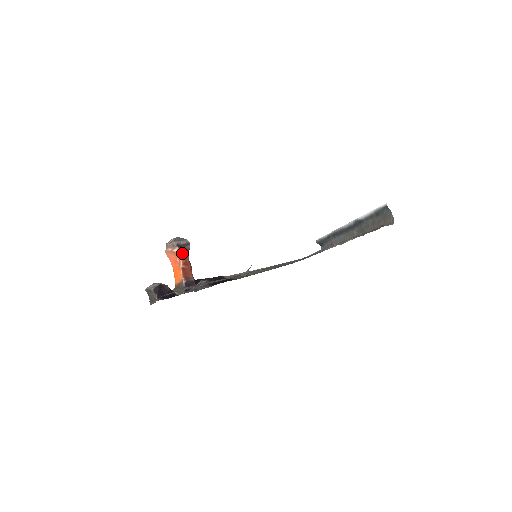
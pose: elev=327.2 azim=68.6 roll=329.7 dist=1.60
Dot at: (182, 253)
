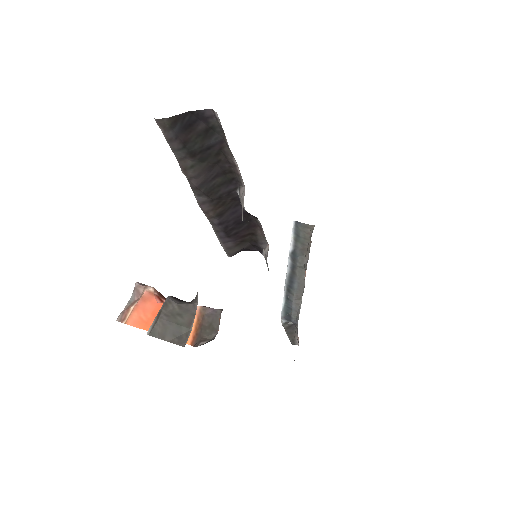
Dot at: (161, 296)
